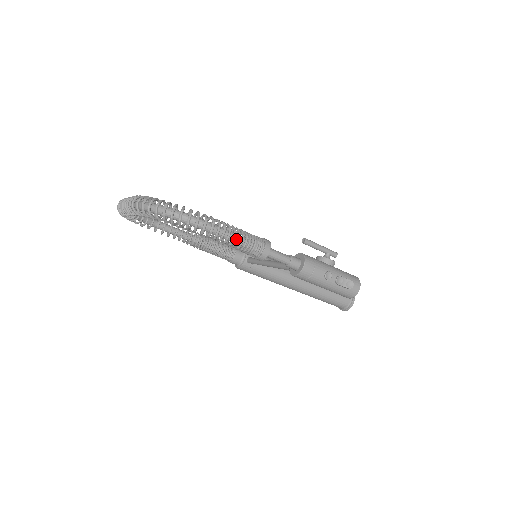
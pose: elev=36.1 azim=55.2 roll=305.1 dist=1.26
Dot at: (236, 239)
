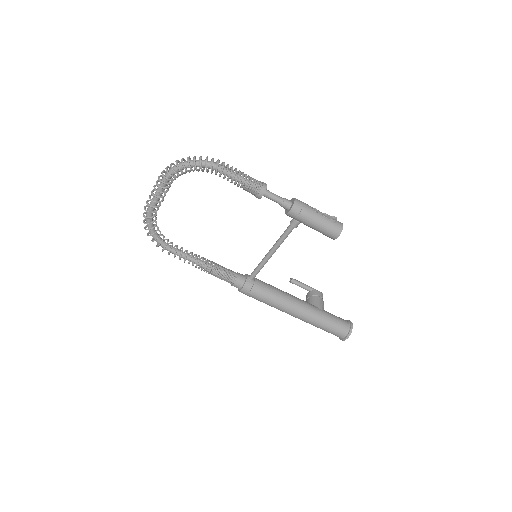
Dot at: (241, 177)
